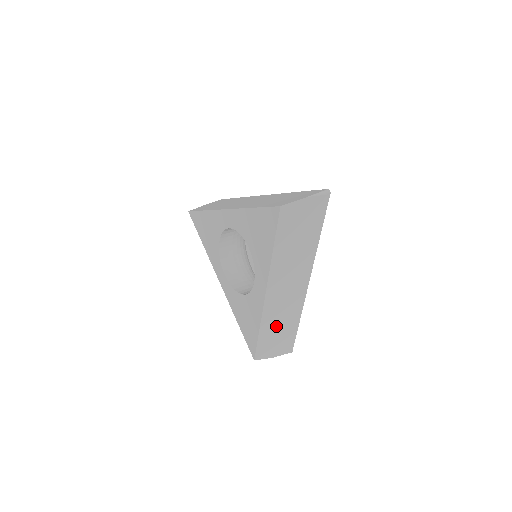
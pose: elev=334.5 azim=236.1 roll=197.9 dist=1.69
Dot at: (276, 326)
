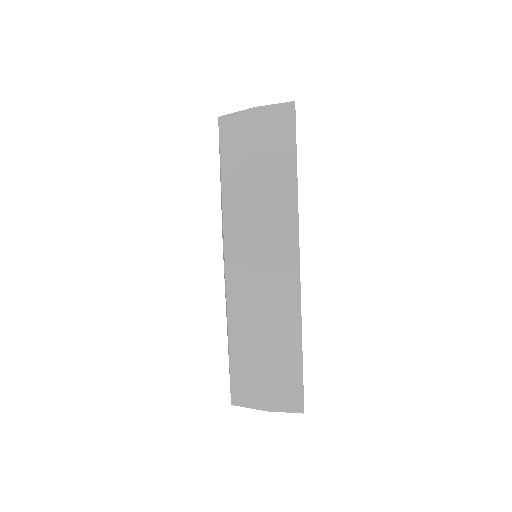
Dot at: (258, 339)
